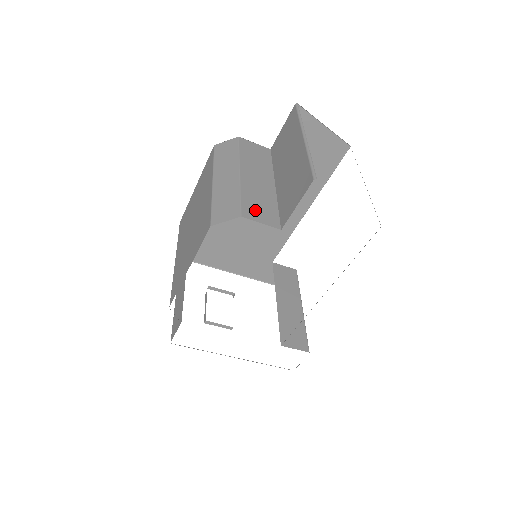
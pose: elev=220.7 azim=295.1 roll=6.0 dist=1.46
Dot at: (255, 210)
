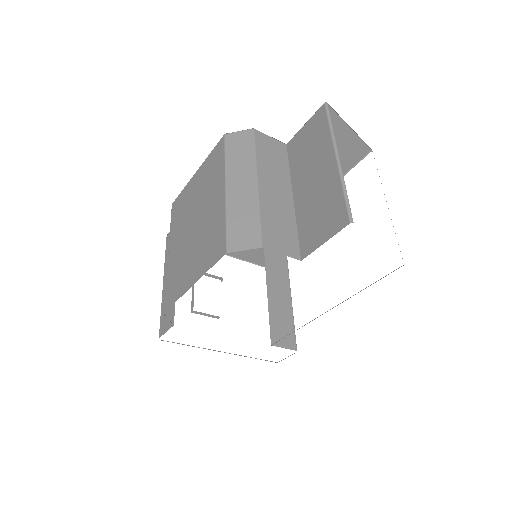
Dot at: (275, 236)
